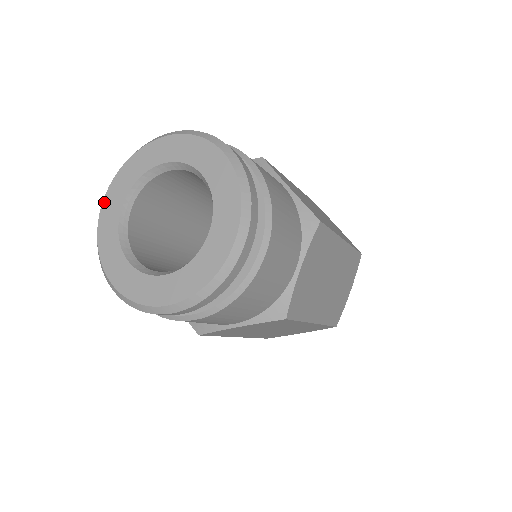
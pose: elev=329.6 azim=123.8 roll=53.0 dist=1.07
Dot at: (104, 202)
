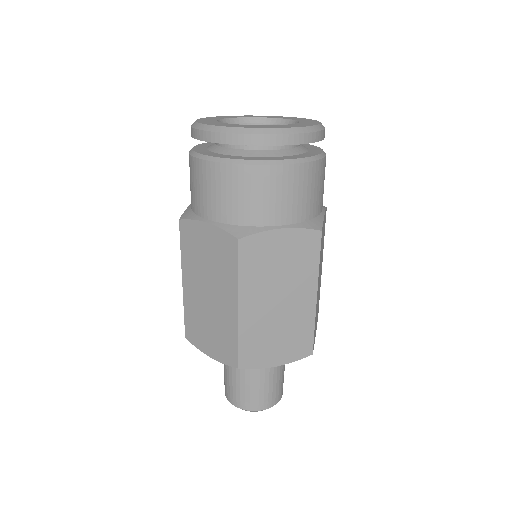
Dot at: occluded
